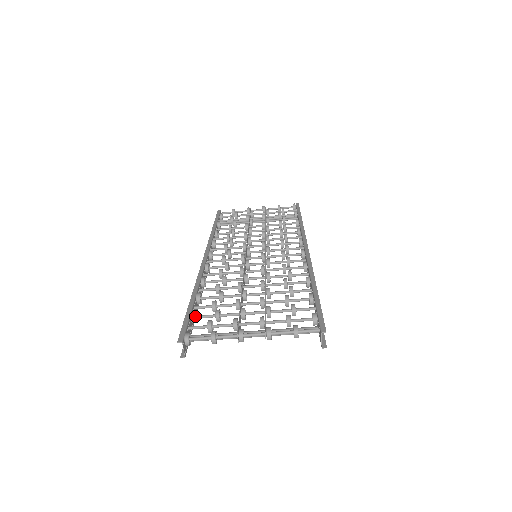
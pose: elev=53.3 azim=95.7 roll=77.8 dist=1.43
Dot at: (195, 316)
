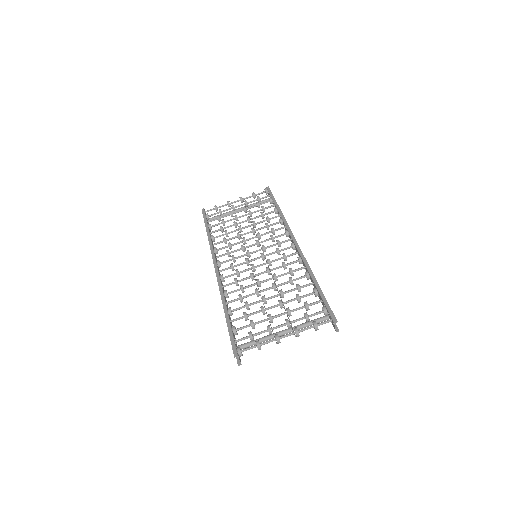
Dot at: (236, 330)
